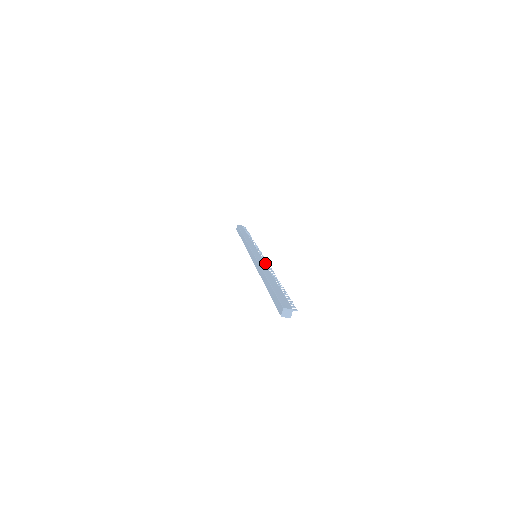
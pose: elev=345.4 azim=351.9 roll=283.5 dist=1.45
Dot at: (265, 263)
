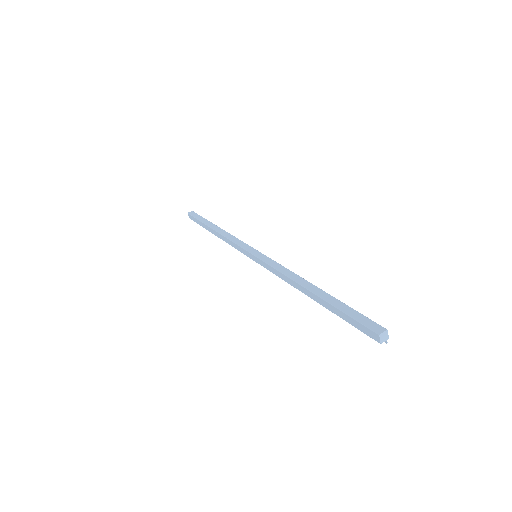
Dot at: occluded
